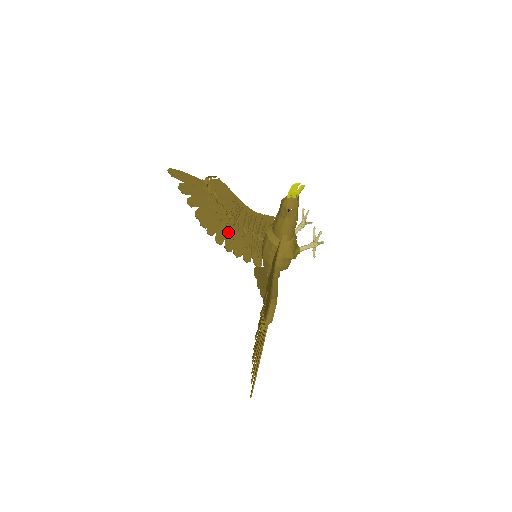
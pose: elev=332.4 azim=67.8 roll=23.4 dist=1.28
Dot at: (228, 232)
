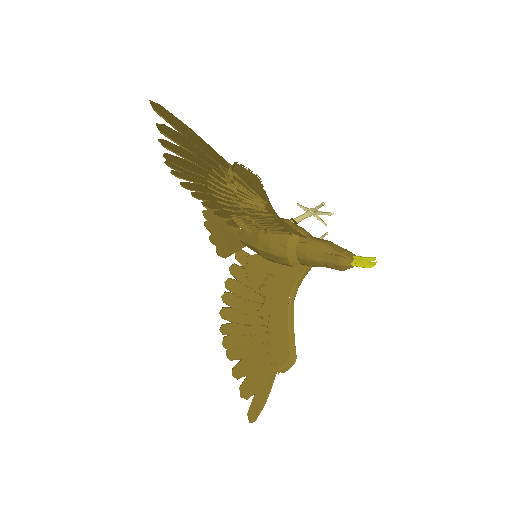
Dot at: (213, 194)
